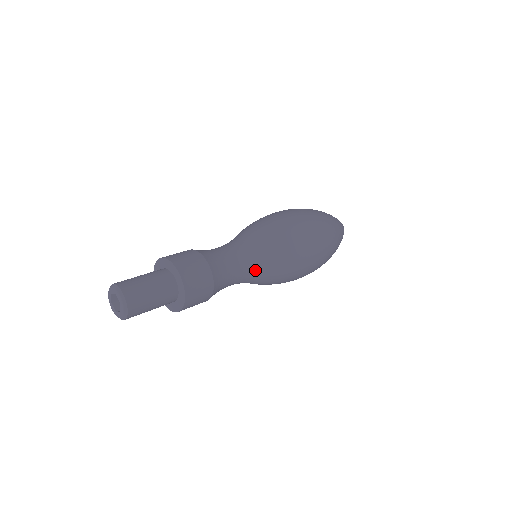
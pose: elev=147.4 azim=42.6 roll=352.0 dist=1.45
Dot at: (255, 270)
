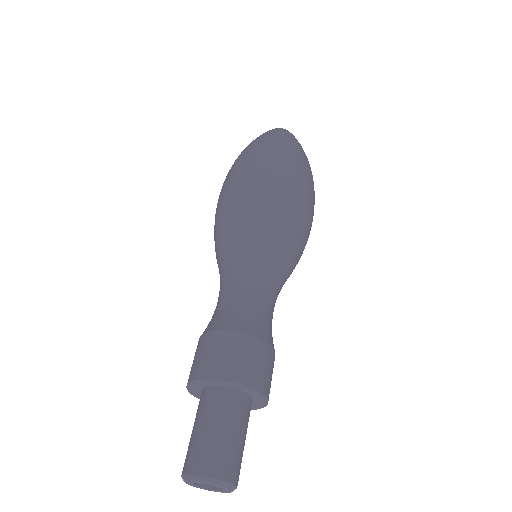
Dot at: (282, 284)
